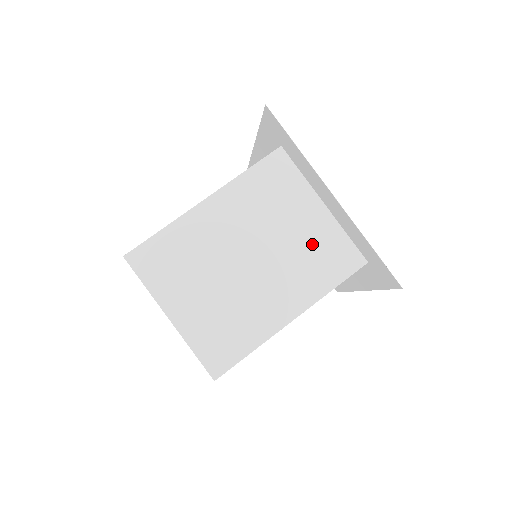
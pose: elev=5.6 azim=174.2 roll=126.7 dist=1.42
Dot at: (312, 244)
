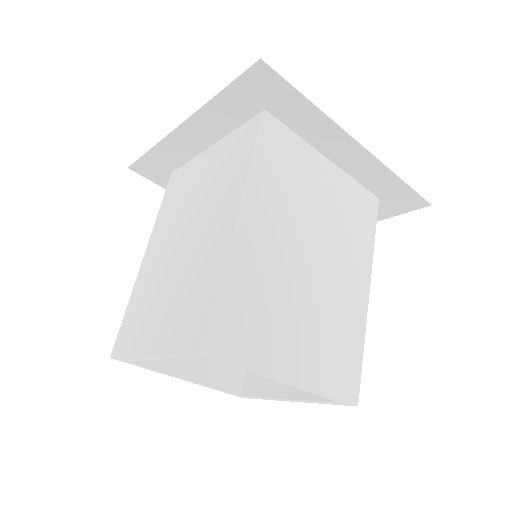
Dot at: (218, 168)
